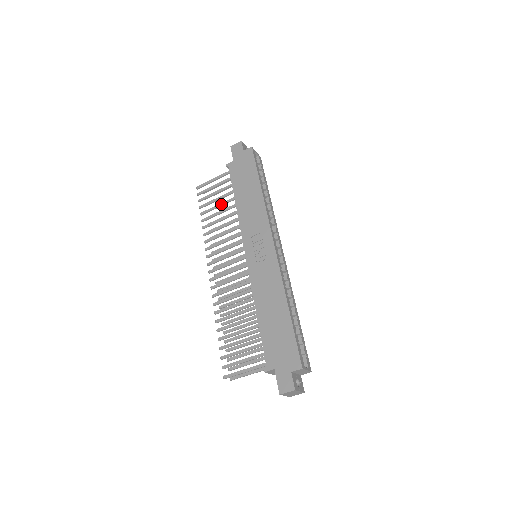
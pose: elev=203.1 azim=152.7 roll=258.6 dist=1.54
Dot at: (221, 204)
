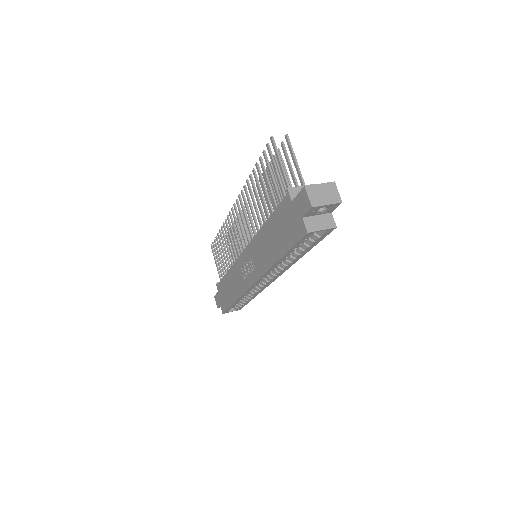
Dot at: (265, 196)
